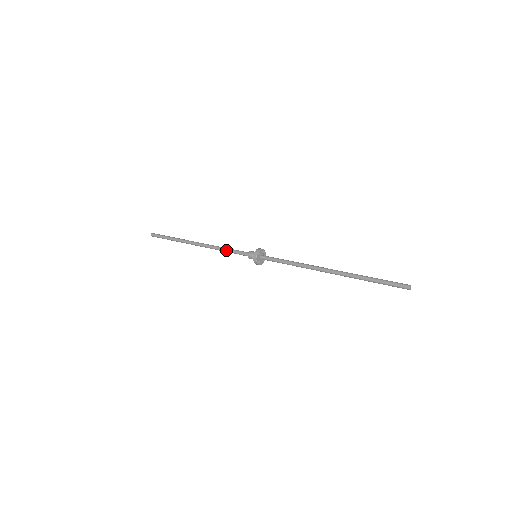
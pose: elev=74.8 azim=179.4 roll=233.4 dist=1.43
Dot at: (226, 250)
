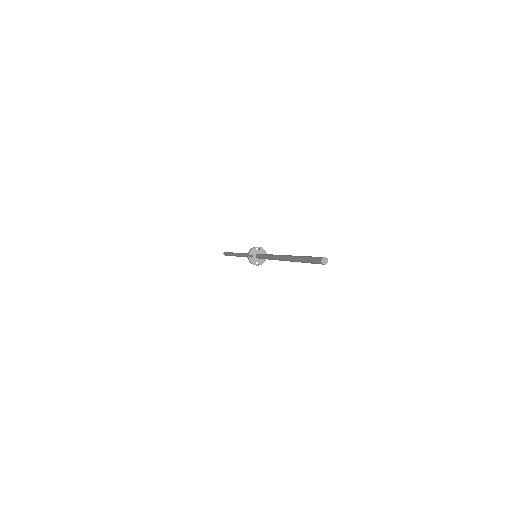
Dot at: (245, 253)
